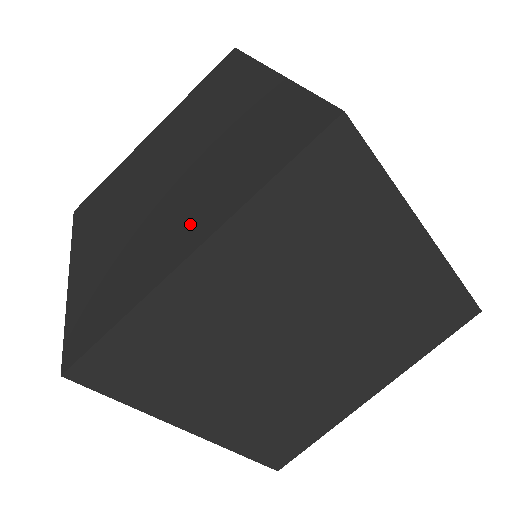
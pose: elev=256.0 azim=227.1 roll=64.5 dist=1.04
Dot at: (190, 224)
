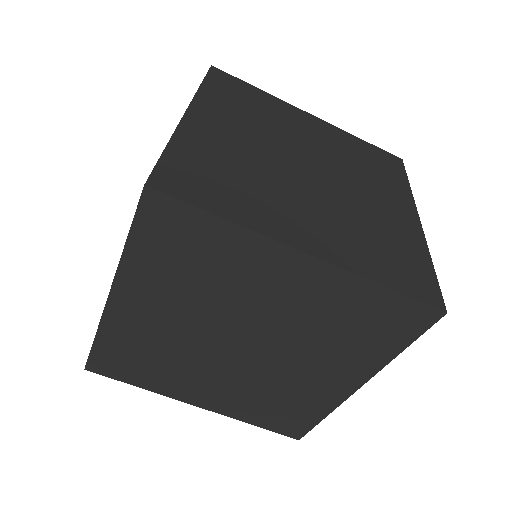
Dot at: occluded
